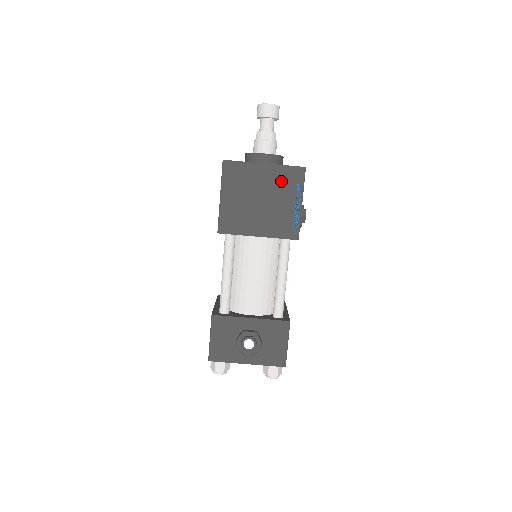
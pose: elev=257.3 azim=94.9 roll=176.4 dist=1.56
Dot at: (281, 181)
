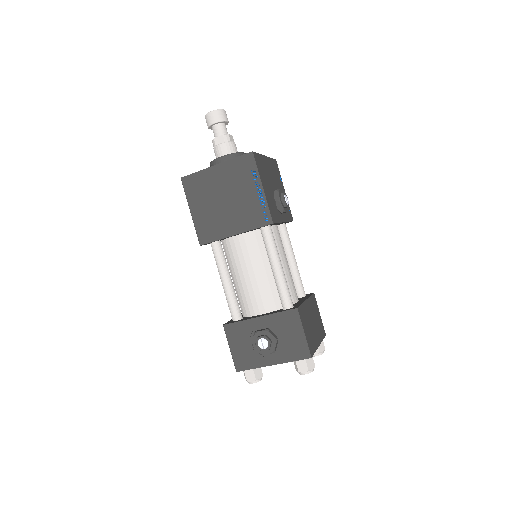
Dot at: (235, 174)
